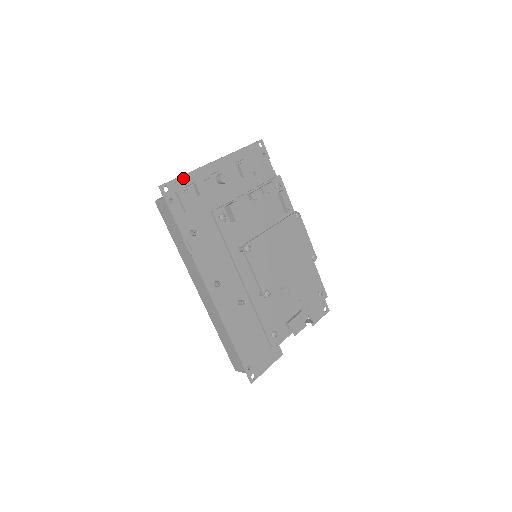
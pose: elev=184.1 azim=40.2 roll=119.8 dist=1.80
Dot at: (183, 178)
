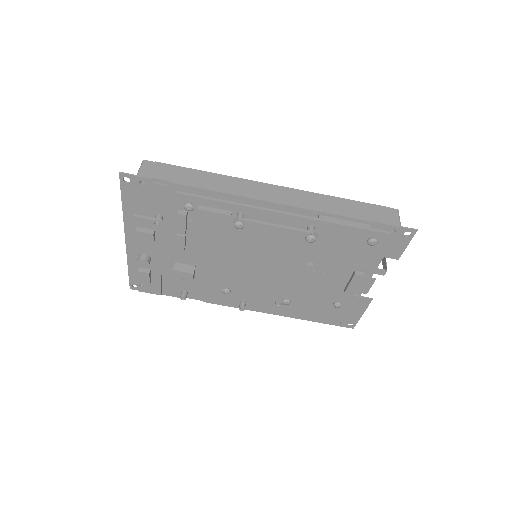
Dot at: (131, 272)
